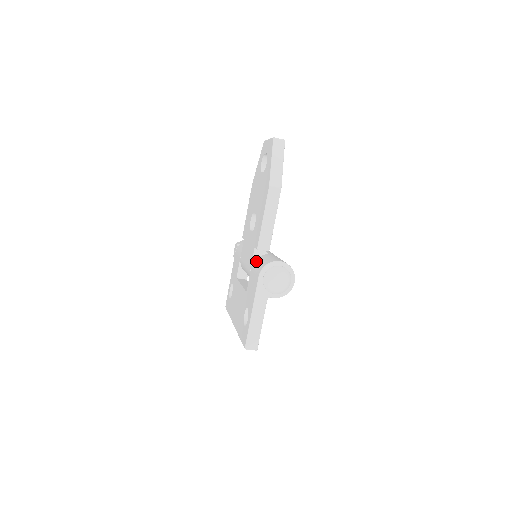
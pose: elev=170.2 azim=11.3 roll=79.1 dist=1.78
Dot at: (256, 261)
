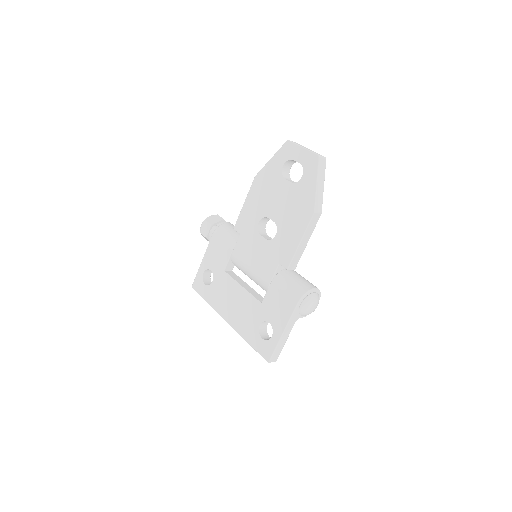
Dot at: (281, 278)
